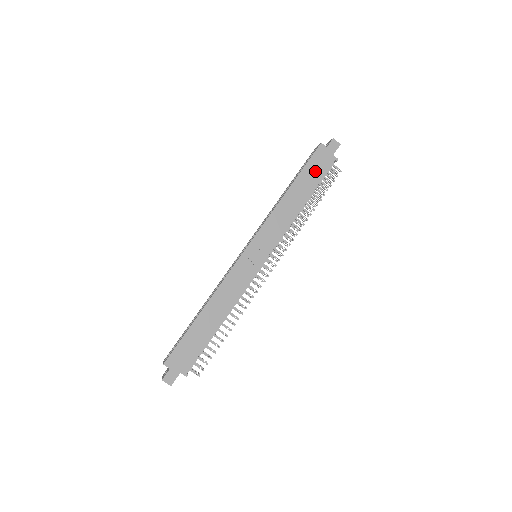
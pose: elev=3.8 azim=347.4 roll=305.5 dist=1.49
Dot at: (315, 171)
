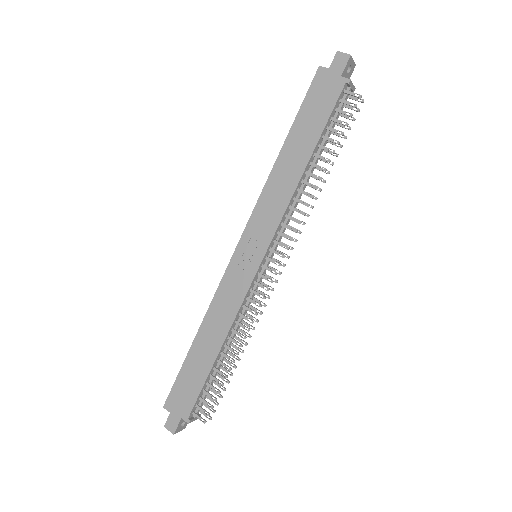
Dot at: (316, 112)
